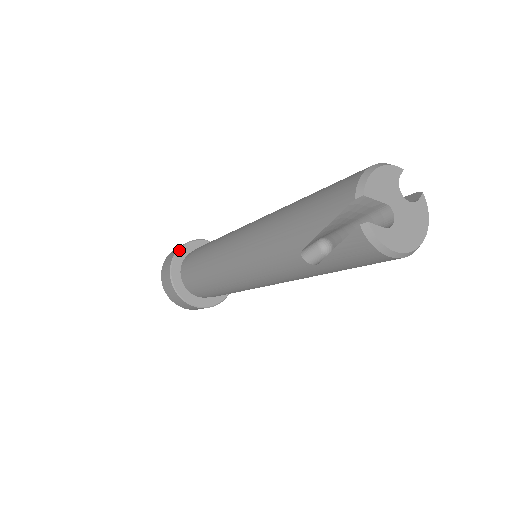
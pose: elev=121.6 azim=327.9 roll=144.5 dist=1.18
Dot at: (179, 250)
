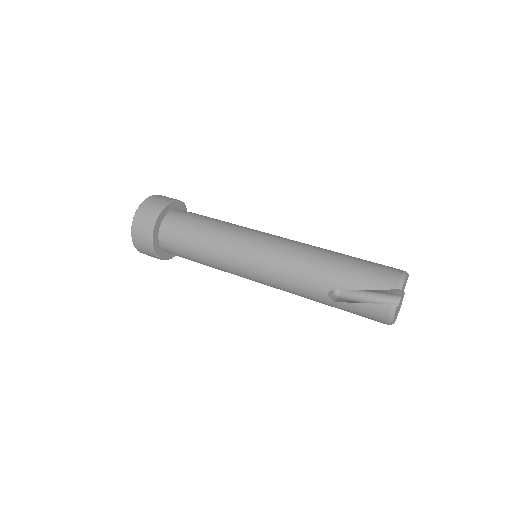
Dot at: (168, 204)
